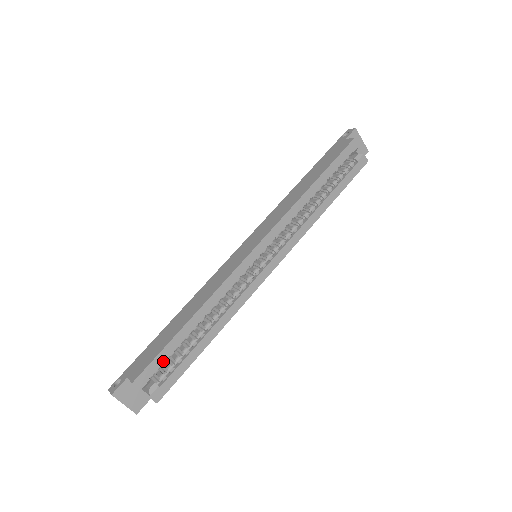
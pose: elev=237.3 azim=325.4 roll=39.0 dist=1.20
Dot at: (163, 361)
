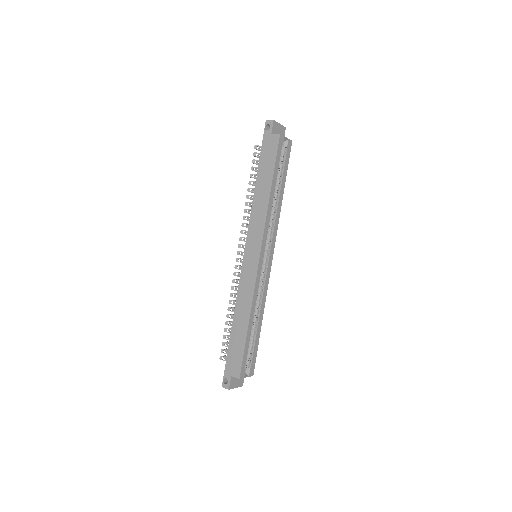
Dot at: occluded
